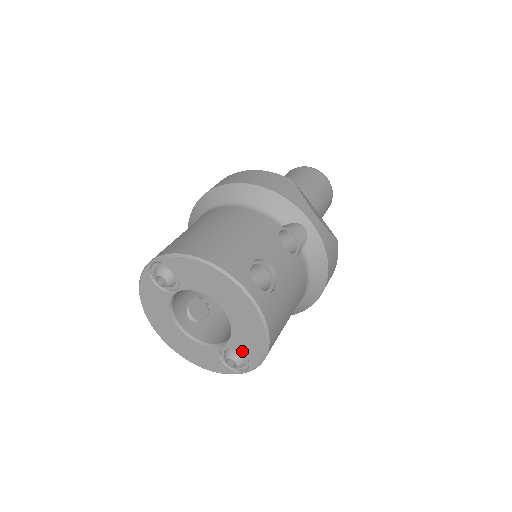
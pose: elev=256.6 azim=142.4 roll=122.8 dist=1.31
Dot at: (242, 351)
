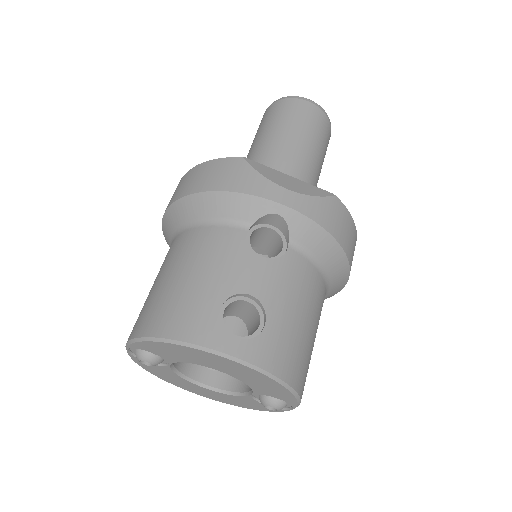
Dot at: (272, 396)
